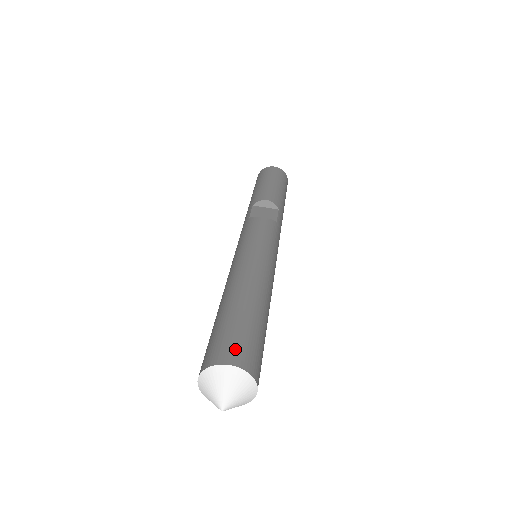
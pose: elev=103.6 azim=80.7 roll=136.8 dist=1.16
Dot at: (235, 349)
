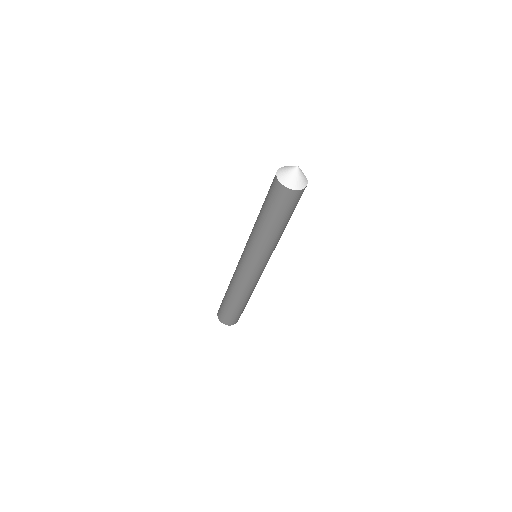
Dot at: occluded
